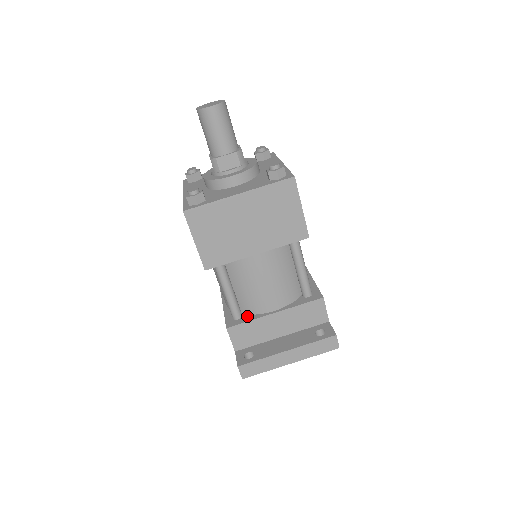
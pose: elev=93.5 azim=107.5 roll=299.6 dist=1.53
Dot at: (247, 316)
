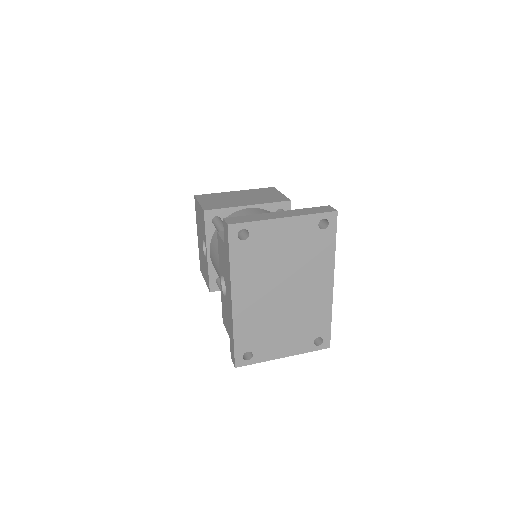
Dot at: occluded
